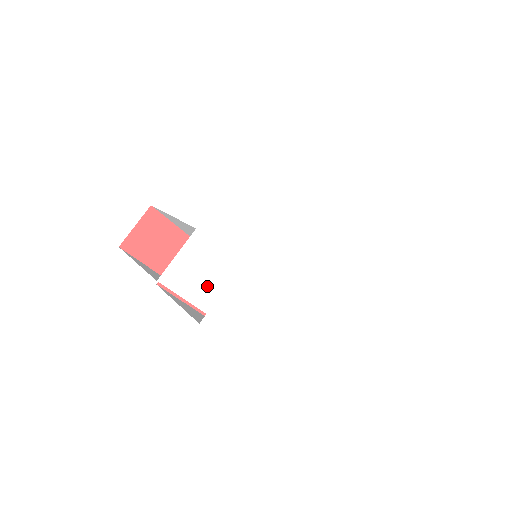
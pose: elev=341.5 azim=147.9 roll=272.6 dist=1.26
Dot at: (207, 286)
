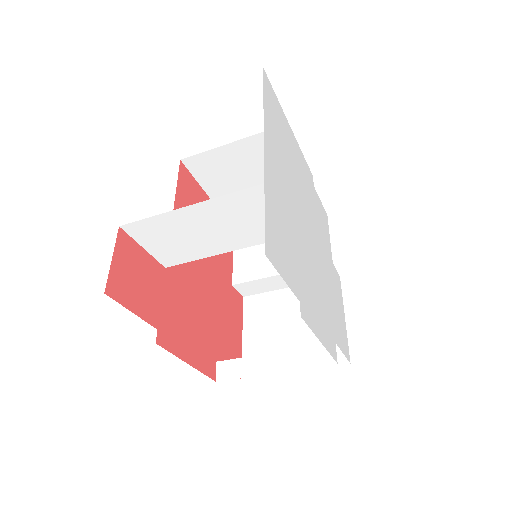
Dot at: (289, 263)
